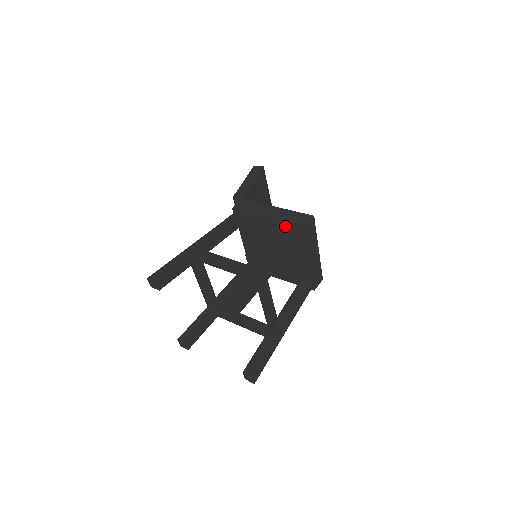
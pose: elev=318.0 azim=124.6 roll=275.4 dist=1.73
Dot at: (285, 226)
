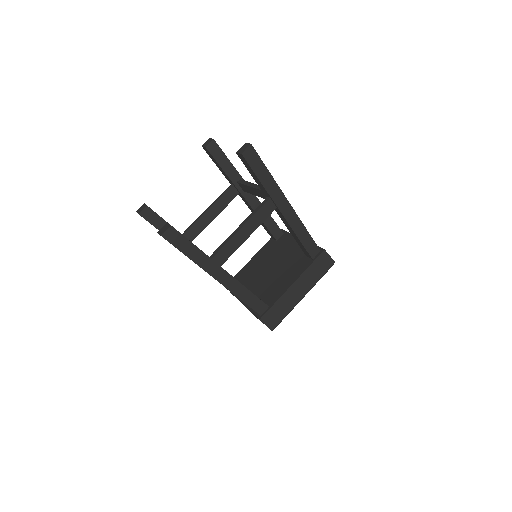
Dot at: occluded
